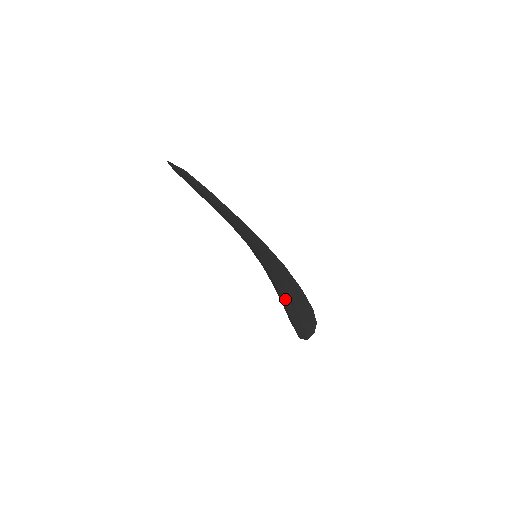
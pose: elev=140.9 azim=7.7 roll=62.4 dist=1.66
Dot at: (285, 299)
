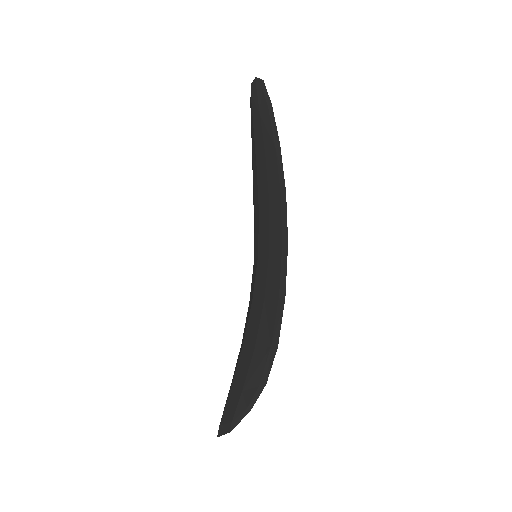
Dot at: (246, 343)
